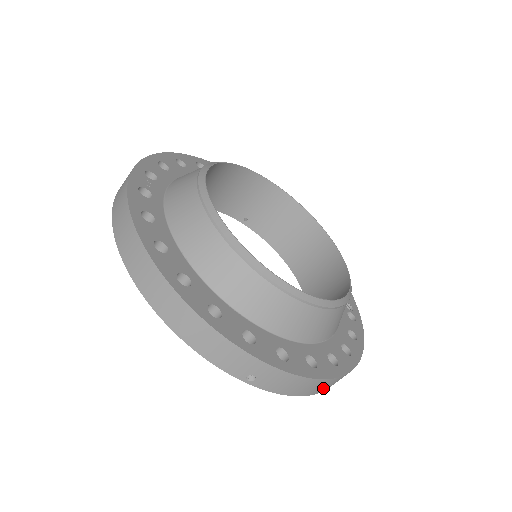
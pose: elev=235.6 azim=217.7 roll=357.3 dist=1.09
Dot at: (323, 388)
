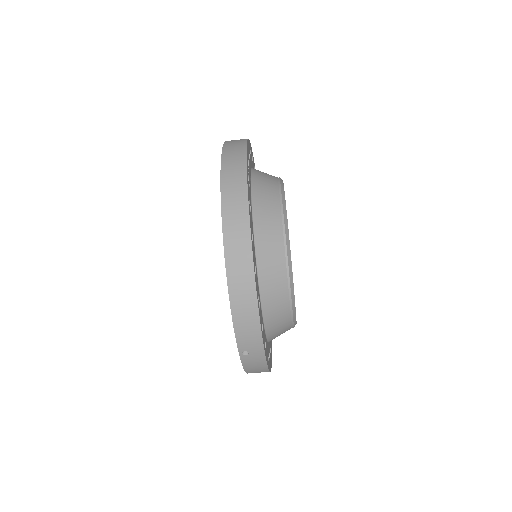
Dot at: occluded
